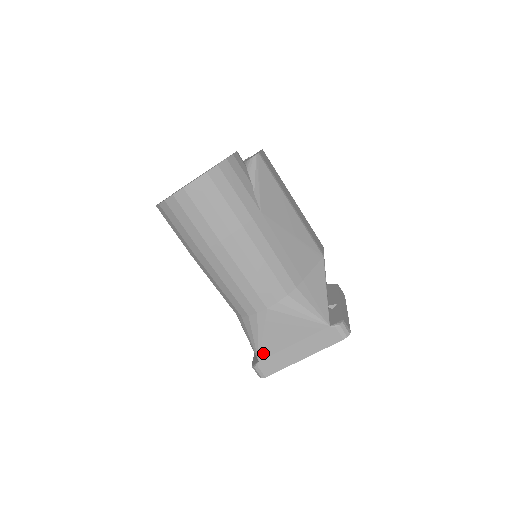
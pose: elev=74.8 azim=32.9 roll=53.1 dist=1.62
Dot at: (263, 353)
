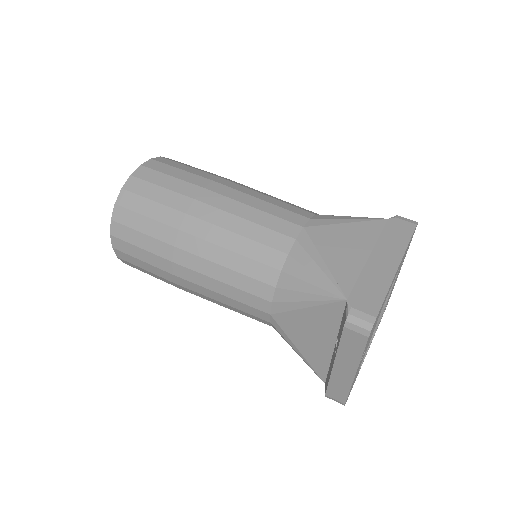
Dot at: (343, 284)
